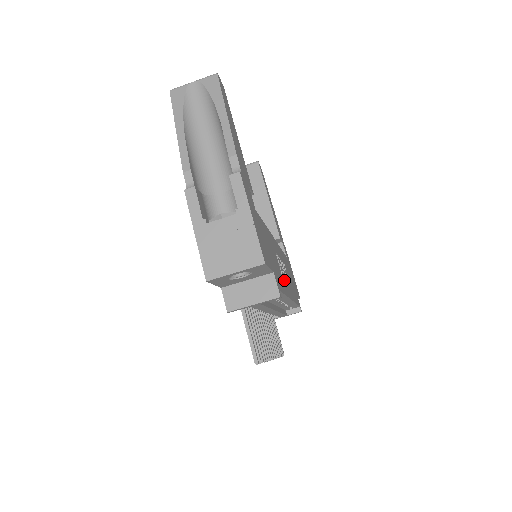
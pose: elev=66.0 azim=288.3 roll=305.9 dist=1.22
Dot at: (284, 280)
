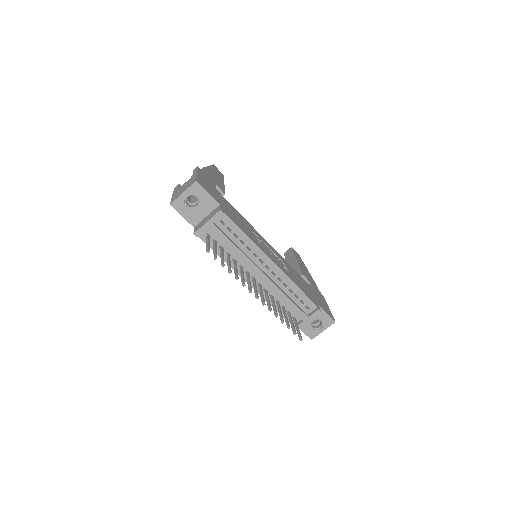
Dot at: (261, 245)
